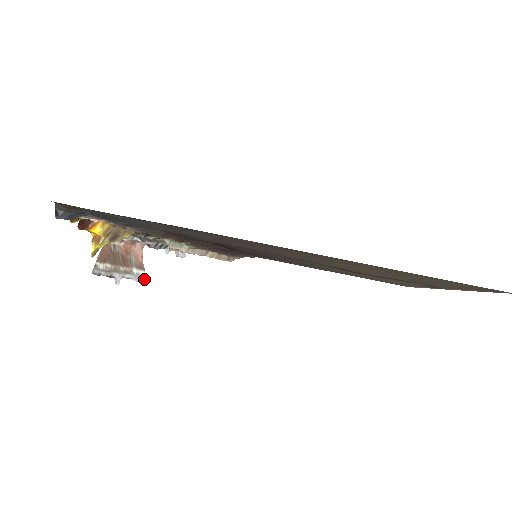
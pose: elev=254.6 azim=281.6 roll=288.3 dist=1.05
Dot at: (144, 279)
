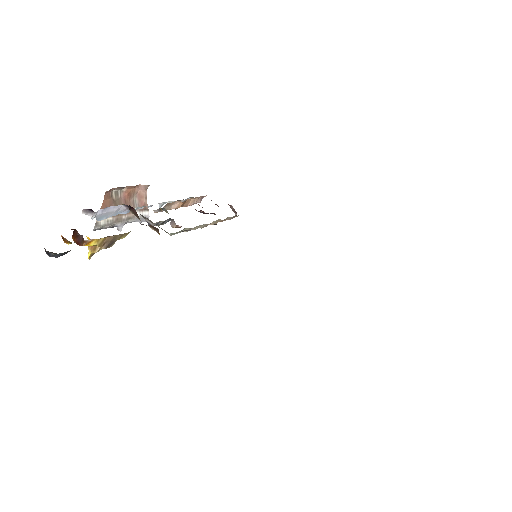
Dot at: (148, 218)
